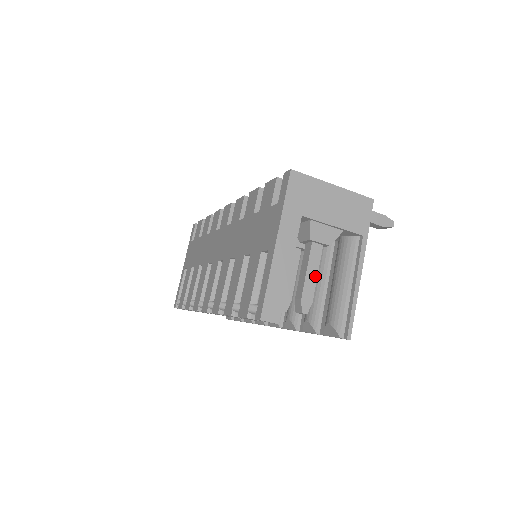
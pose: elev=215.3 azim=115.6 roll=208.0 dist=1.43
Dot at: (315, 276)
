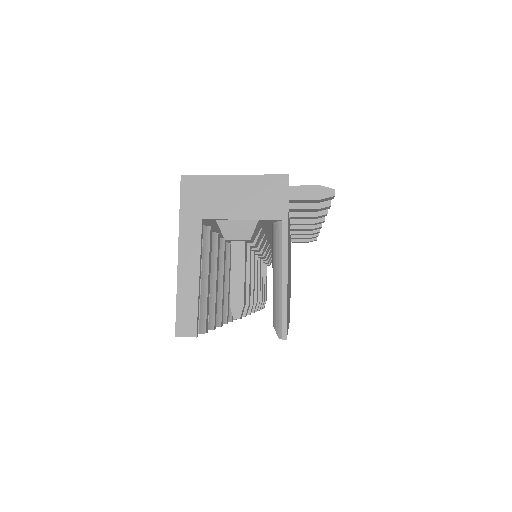
Dot at: (242, 276)
